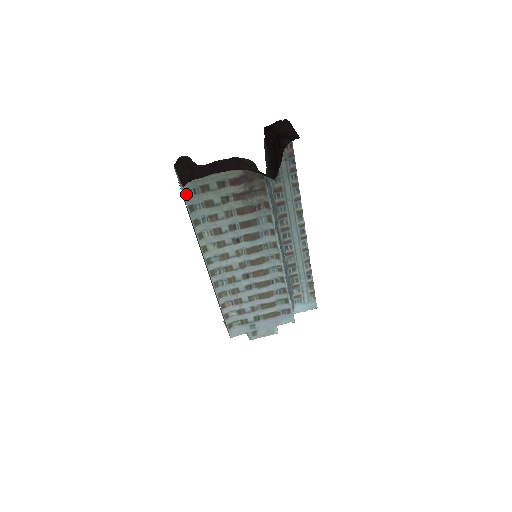
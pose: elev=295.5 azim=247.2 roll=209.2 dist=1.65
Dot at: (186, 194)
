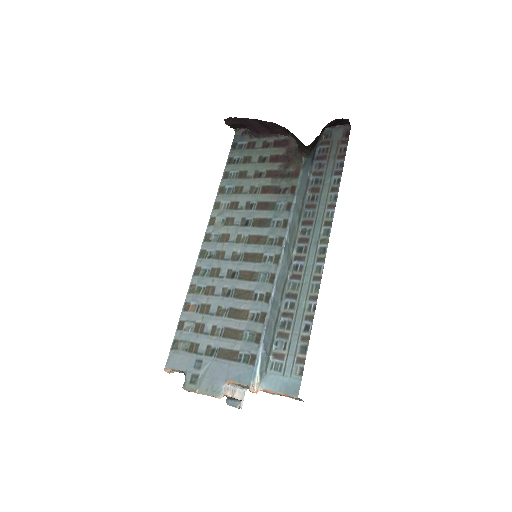
Dot at: (230, 161)
